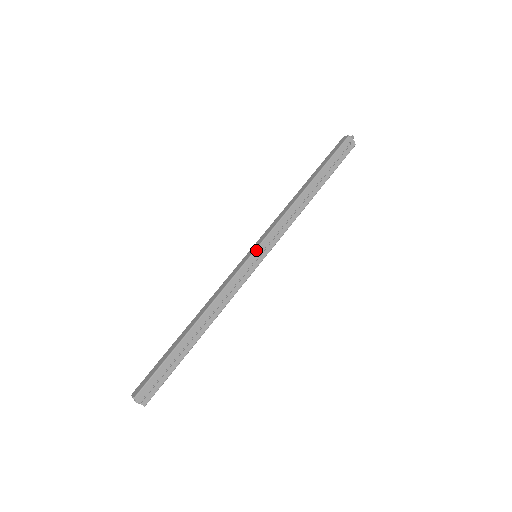
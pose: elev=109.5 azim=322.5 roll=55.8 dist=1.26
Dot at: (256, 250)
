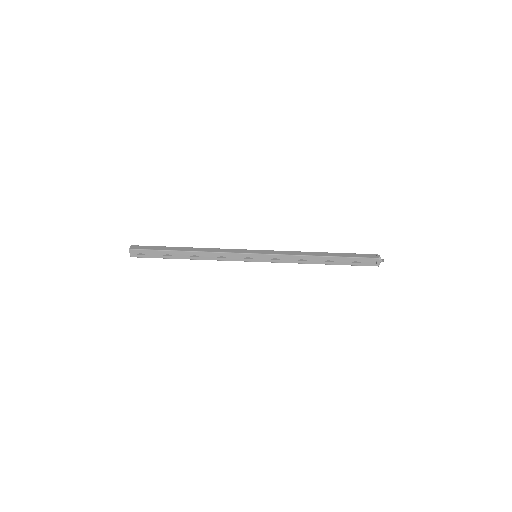
Dot at: (258, 254)
